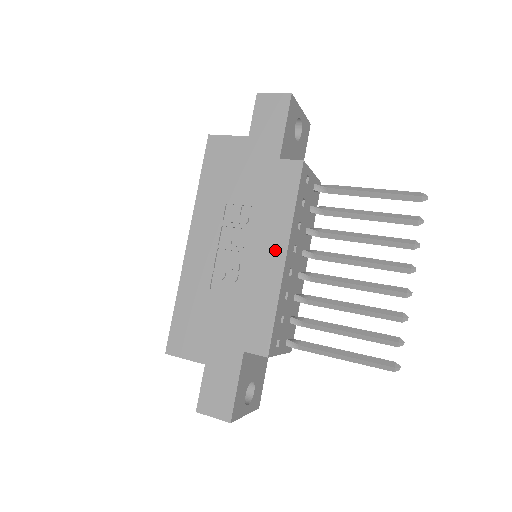
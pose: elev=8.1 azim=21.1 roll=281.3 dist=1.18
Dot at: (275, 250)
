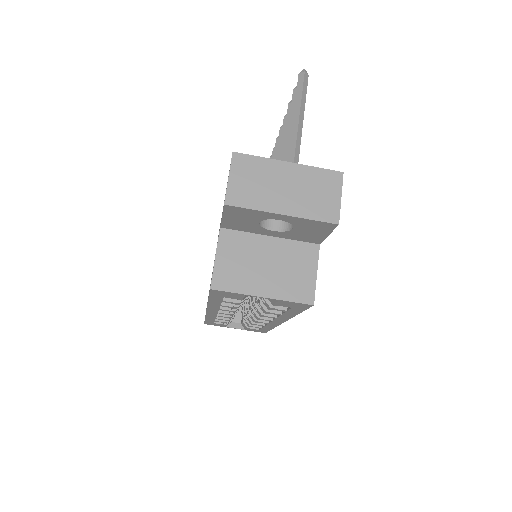
Dot at: occluded
